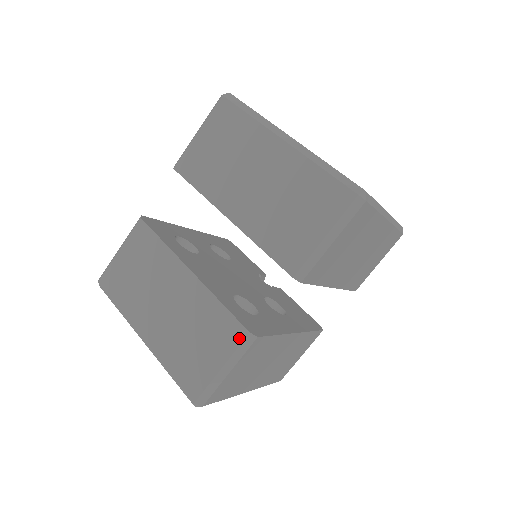
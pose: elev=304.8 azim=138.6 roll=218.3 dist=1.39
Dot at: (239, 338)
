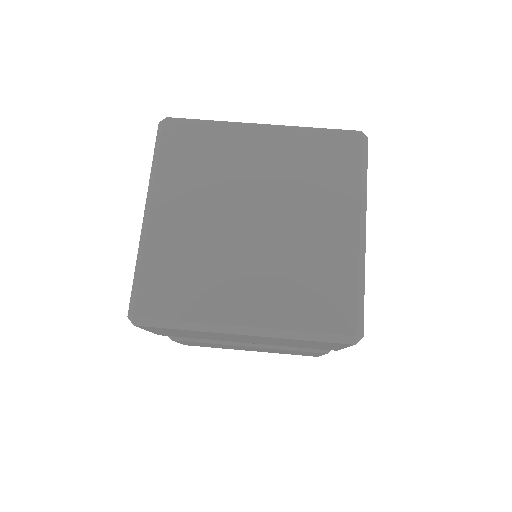
Dot at: occluded
